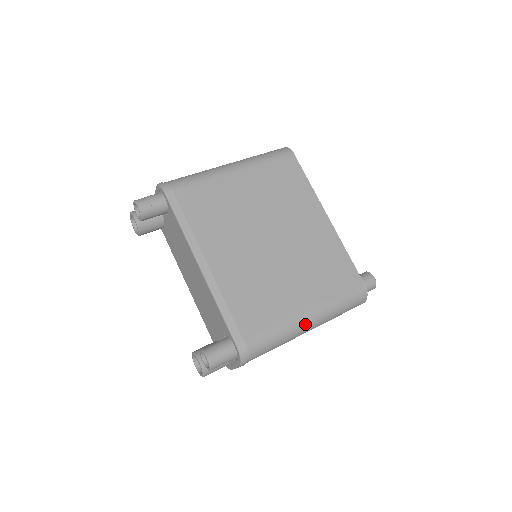
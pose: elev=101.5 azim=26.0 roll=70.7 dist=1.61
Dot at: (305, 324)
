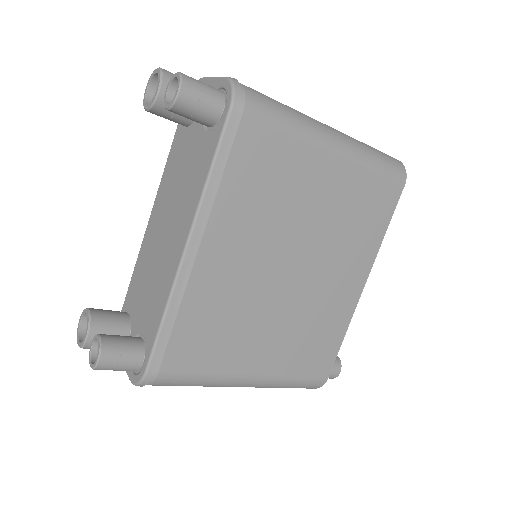
Dot at: (238, 385)
